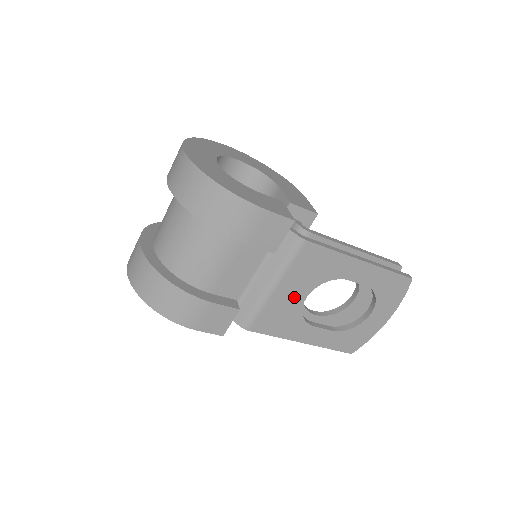
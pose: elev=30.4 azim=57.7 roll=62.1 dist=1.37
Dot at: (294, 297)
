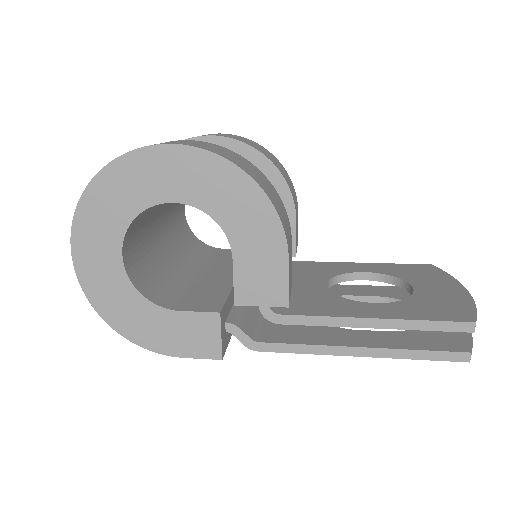
Dot at: occluded
